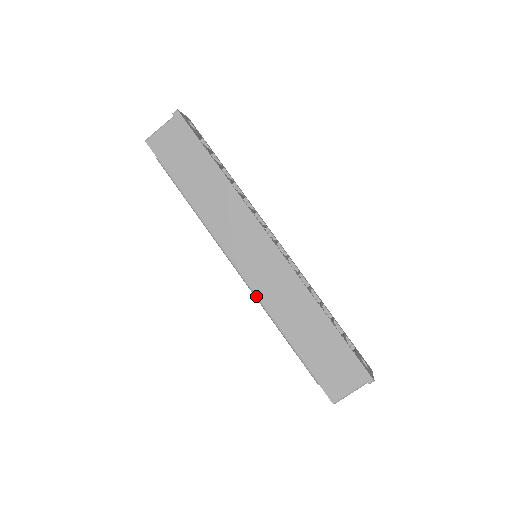
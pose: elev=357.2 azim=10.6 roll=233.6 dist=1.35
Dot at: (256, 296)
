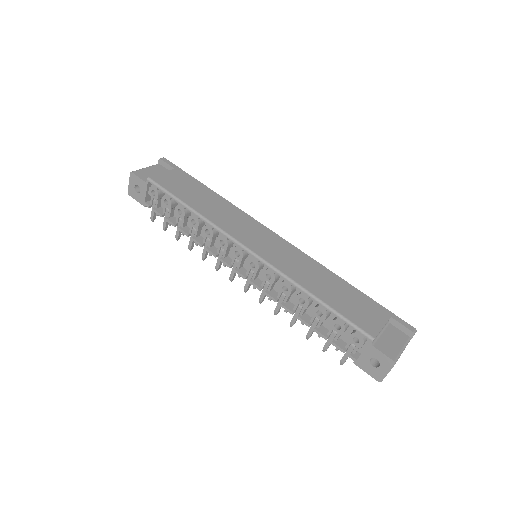
Dot at: (277, 269)
